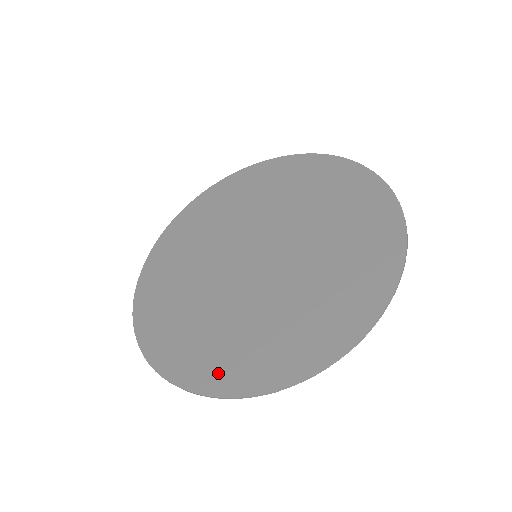
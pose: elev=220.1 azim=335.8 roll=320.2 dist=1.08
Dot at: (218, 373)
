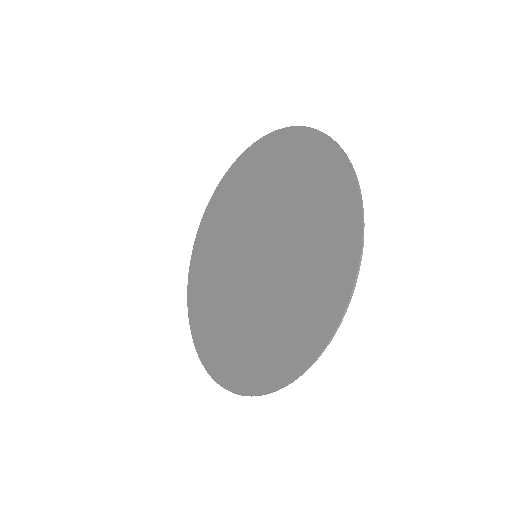
Dot at: (289, 358)
